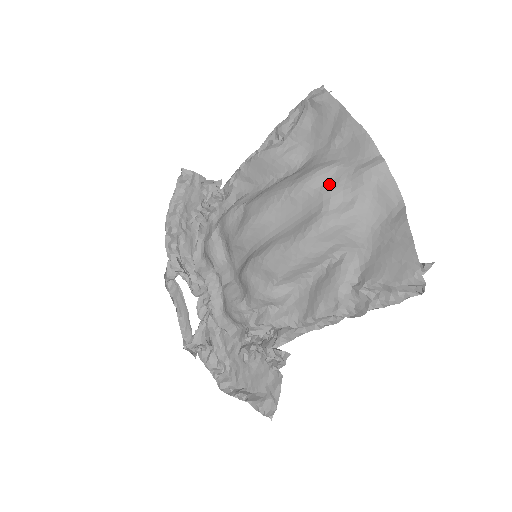
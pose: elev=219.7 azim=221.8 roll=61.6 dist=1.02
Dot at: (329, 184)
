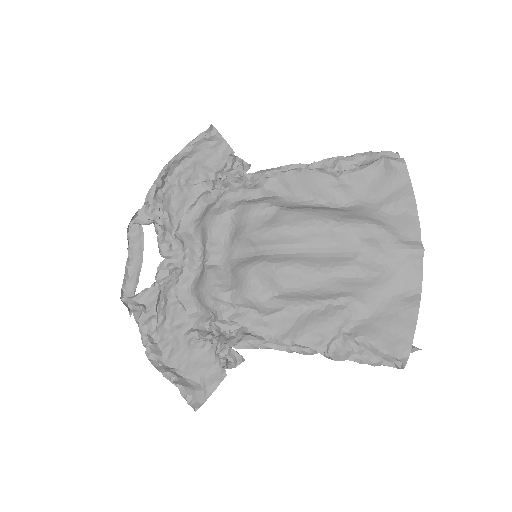
Dot at: (371, 240)
